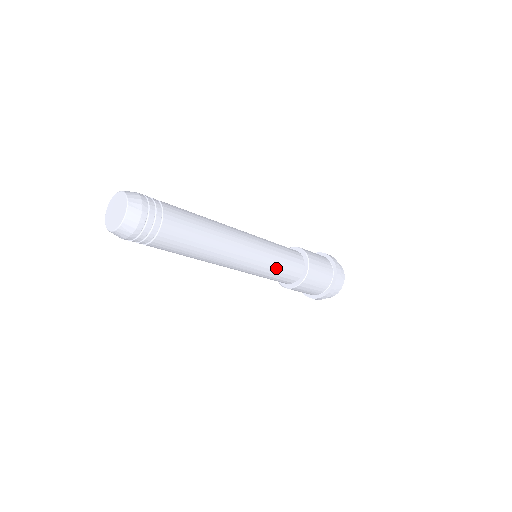
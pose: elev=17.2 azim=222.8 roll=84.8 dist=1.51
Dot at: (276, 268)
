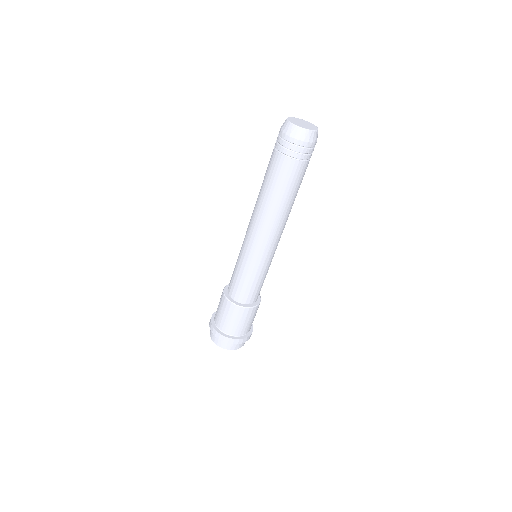
Dot at: (264, 275)
